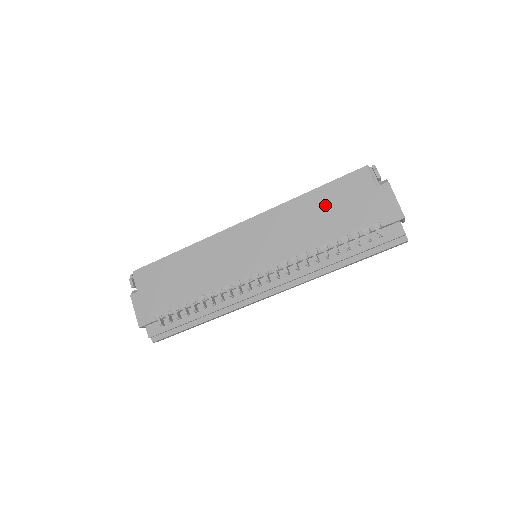
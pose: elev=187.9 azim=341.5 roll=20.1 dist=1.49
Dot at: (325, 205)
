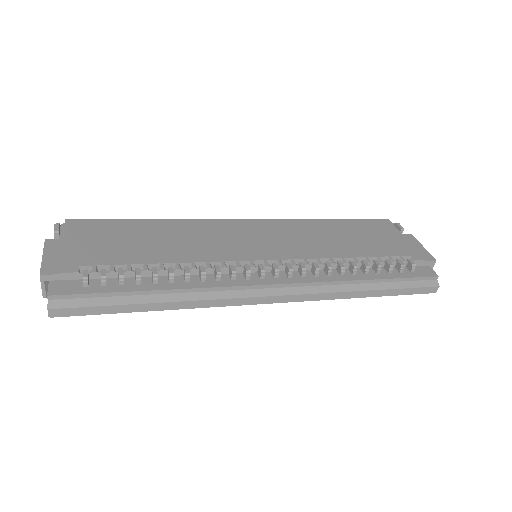
Dot at: (348, 231)
